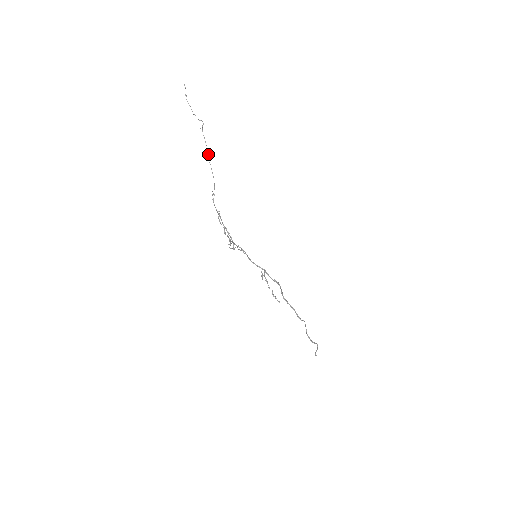
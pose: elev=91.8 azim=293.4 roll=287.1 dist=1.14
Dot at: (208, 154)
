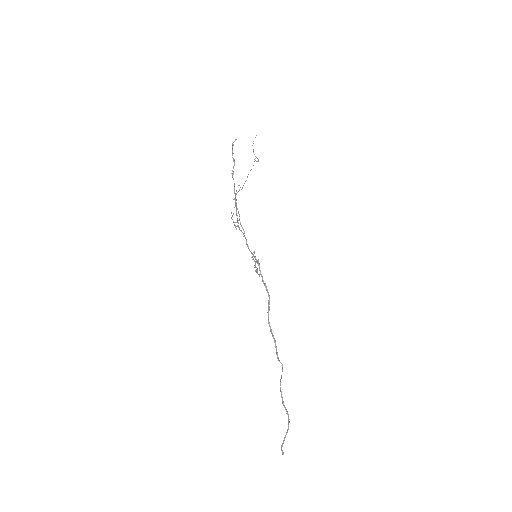
Dot at: (251, 169)
